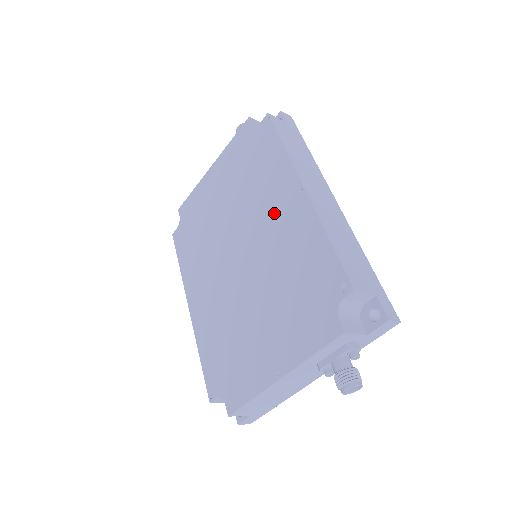
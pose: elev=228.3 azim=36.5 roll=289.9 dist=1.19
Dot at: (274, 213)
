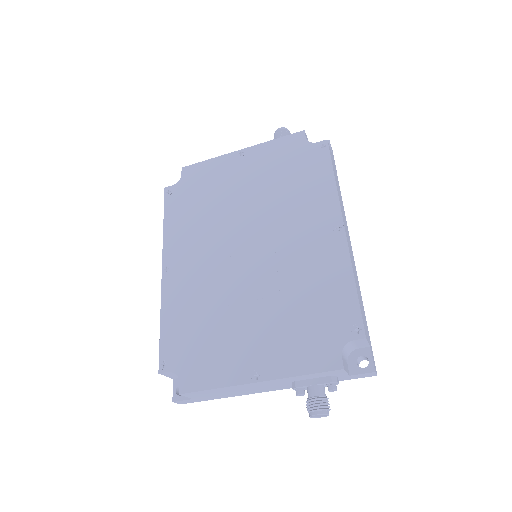
Dot at: (303, 232)
